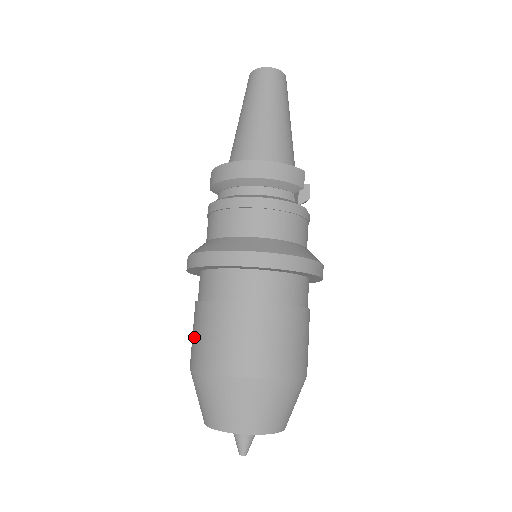
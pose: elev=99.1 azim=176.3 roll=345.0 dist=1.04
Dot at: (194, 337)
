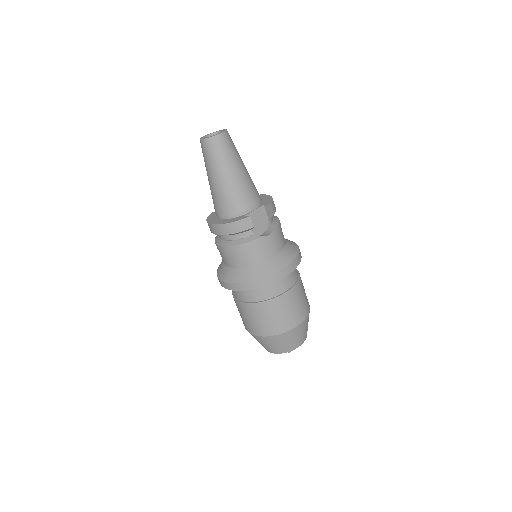
Dot at: occluded
